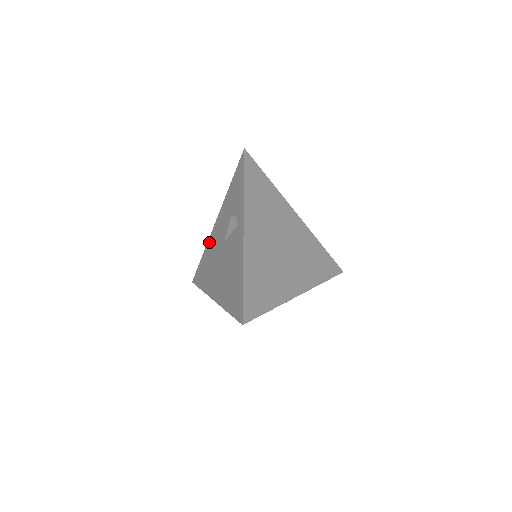
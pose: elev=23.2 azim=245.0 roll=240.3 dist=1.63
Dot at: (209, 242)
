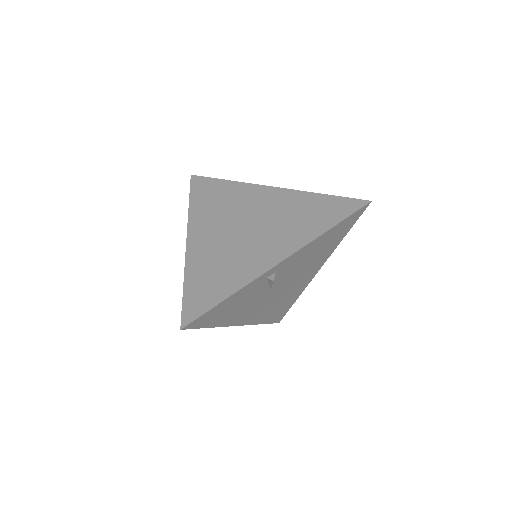
Dot at: occluded
